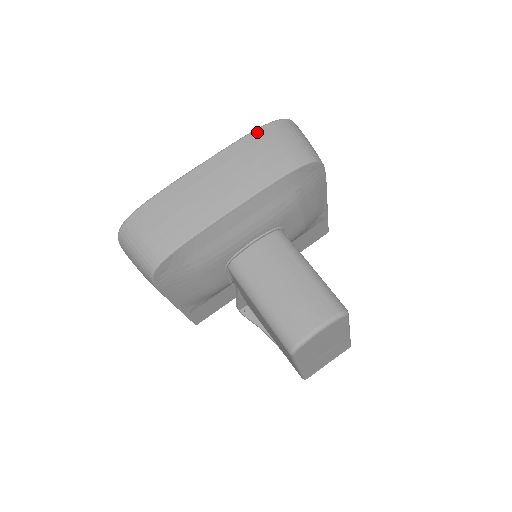
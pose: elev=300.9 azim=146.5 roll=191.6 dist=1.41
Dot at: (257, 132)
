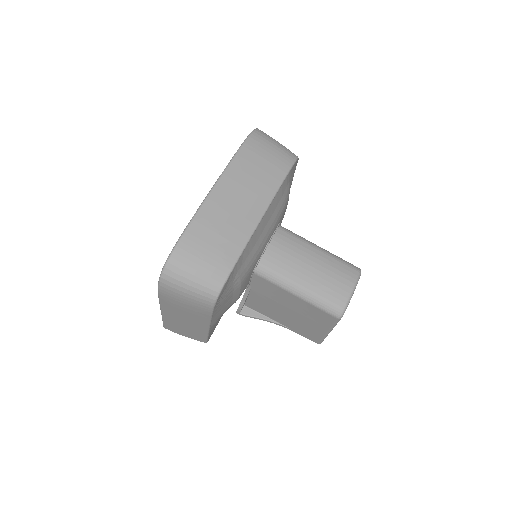
Dot at: (246, 145)
